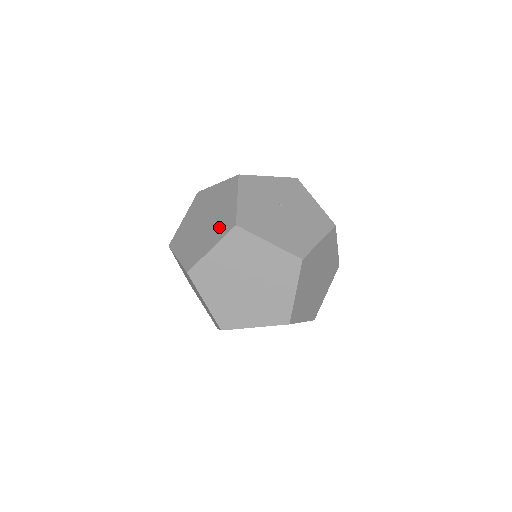
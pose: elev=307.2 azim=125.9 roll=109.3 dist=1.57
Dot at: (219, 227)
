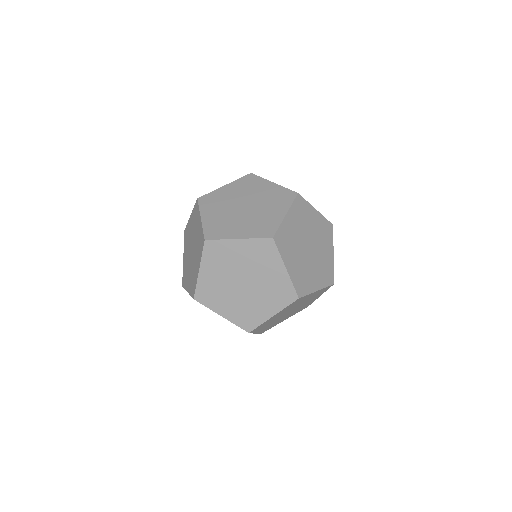
Dot at: occluded
